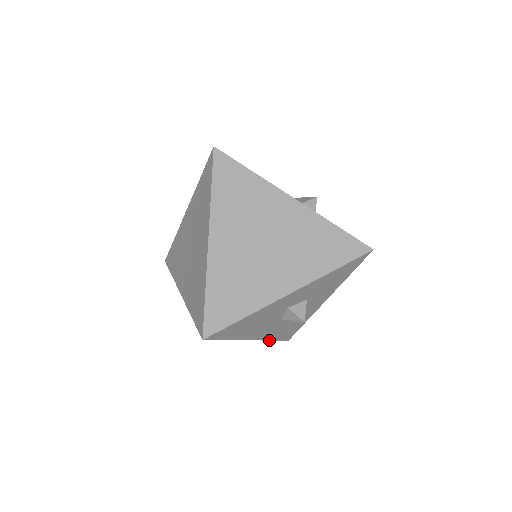
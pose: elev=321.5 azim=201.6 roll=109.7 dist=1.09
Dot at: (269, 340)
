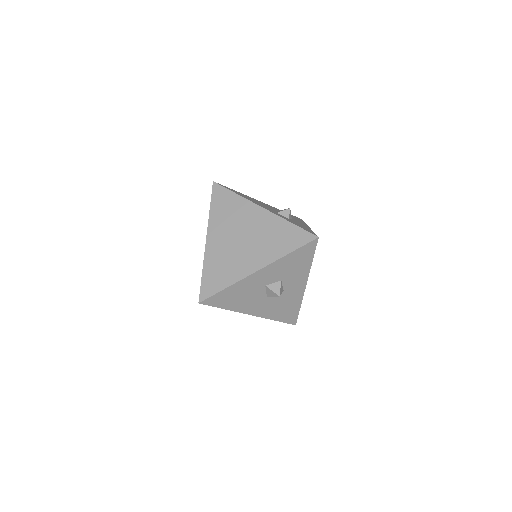
Dot at: (271, 319)
